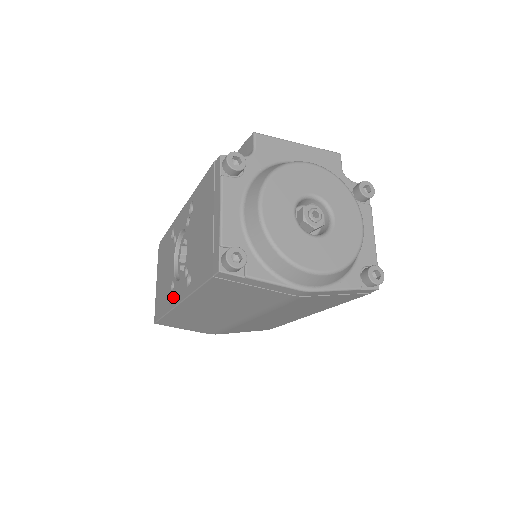
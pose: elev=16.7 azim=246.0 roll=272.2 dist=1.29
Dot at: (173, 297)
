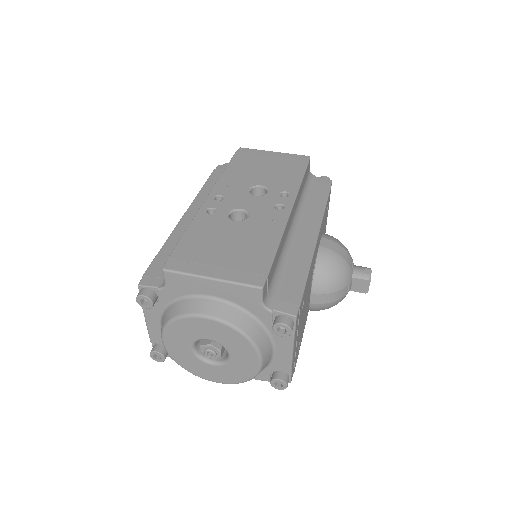
Dot at: occluded
